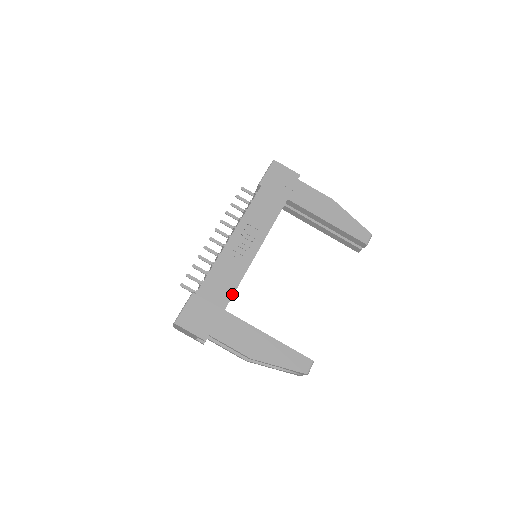
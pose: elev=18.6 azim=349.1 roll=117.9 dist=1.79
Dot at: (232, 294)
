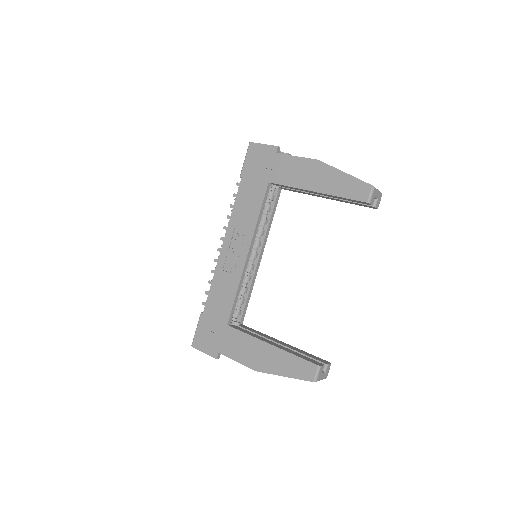
Dot at: (231, 307)
